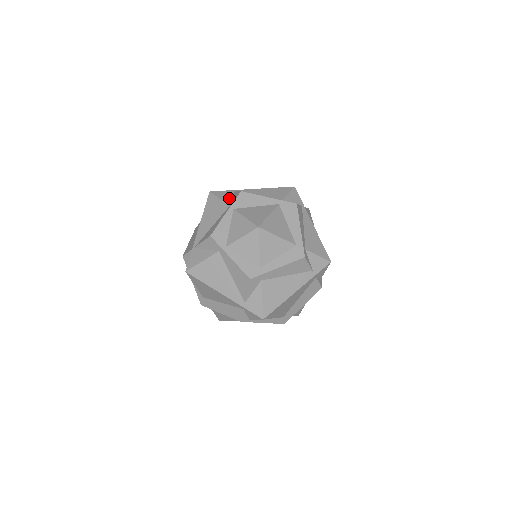
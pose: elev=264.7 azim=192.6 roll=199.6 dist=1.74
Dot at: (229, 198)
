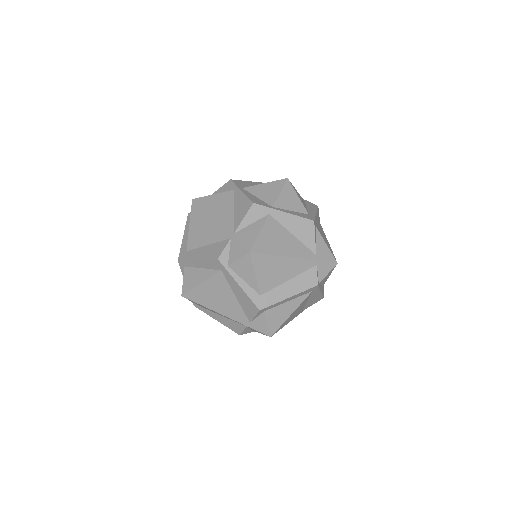
Dot at: occluded
